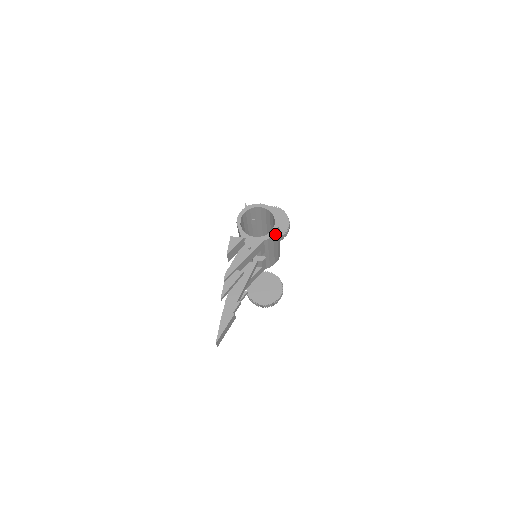
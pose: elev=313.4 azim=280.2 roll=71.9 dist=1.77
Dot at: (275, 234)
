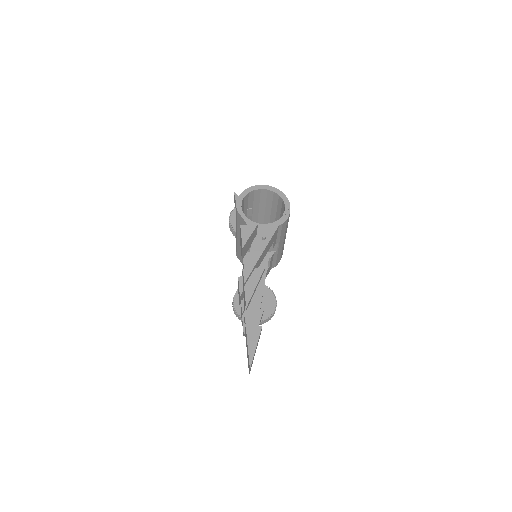
Dot at: (288, 217)
